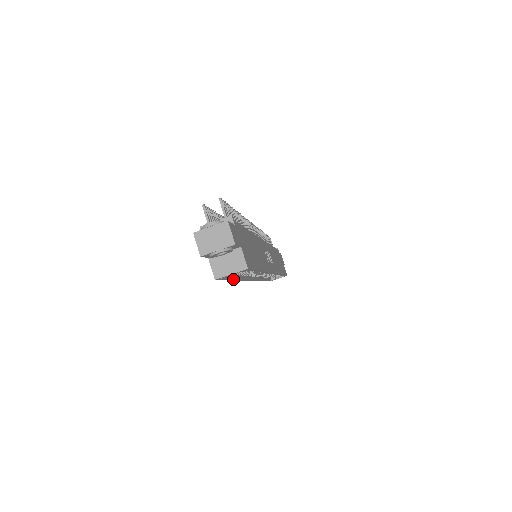
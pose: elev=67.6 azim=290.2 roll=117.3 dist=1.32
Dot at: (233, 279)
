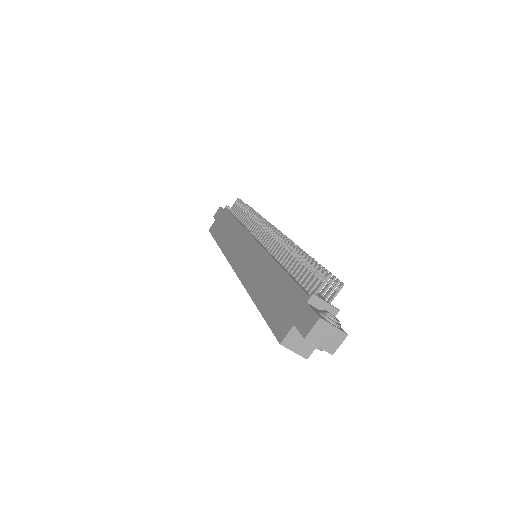
Dot at: (262, 312)
